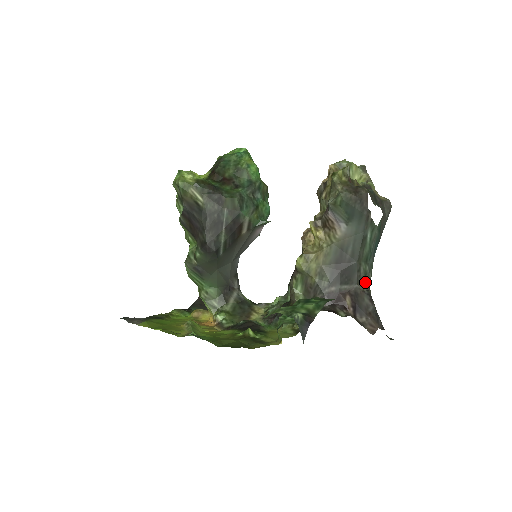
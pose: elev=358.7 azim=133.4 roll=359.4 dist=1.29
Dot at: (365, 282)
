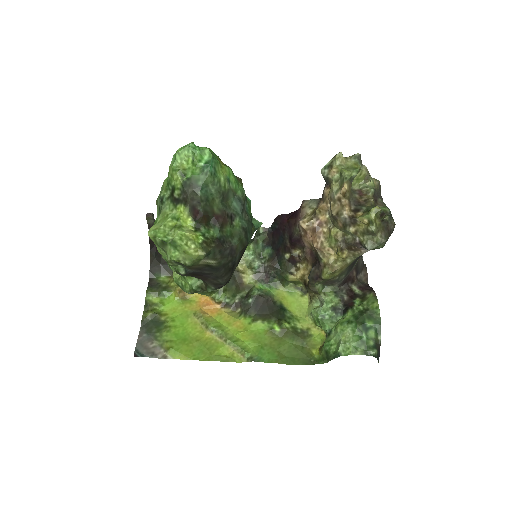
Dot at: occluded
